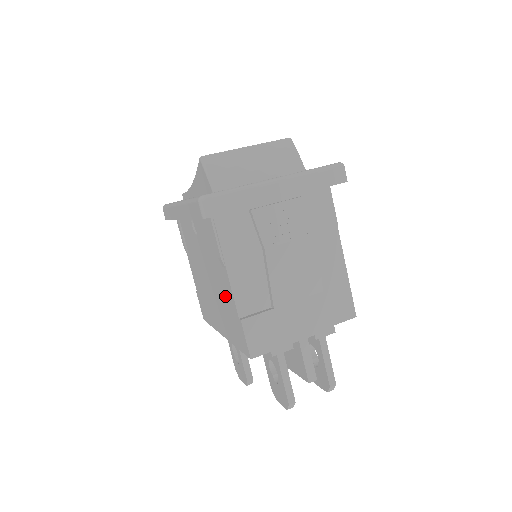
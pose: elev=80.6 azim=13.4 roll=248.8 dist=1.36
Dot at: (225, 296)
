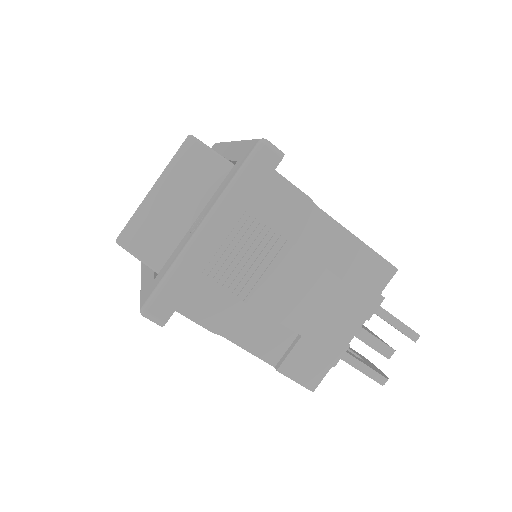
Dot at: occluded
